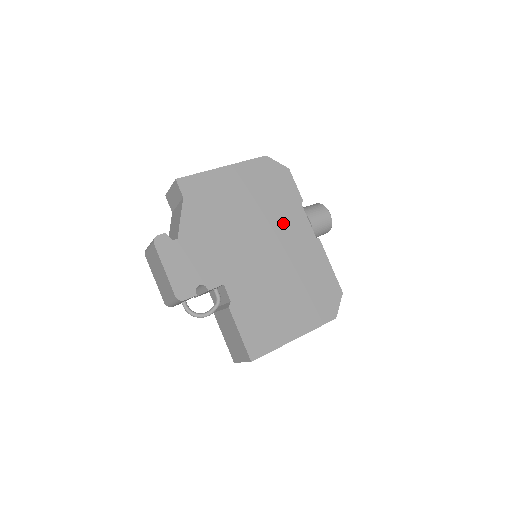
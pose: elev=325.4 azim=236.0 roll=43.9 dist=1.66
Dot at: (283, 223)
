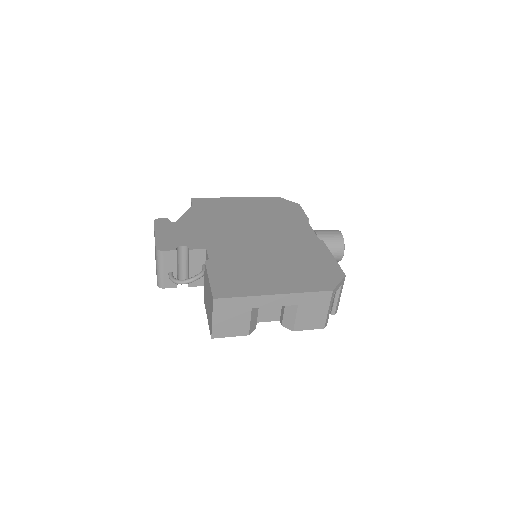
Dot at: (283, 227)
